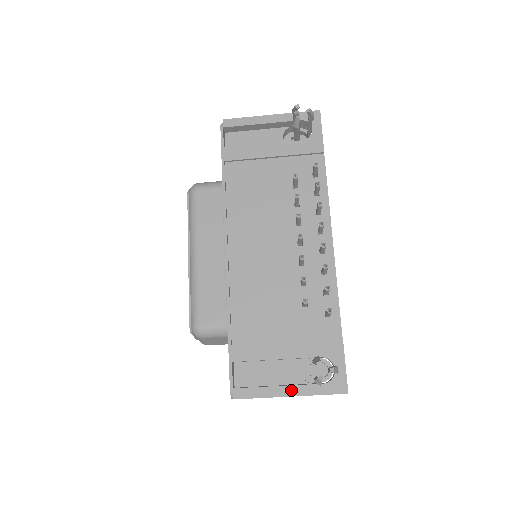
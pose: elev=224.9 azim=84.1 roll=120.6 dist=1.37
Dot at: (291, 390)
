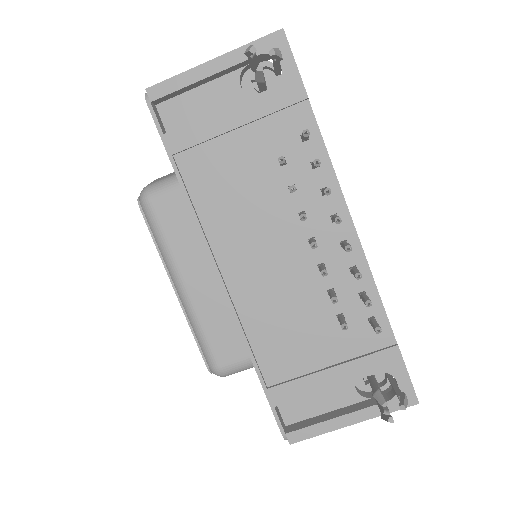
Dot at: (352, 418)
